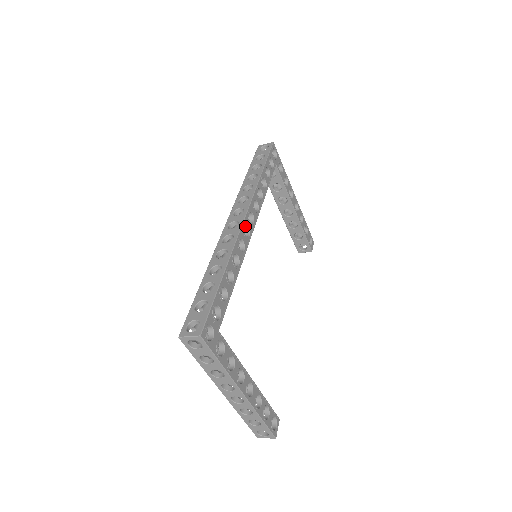
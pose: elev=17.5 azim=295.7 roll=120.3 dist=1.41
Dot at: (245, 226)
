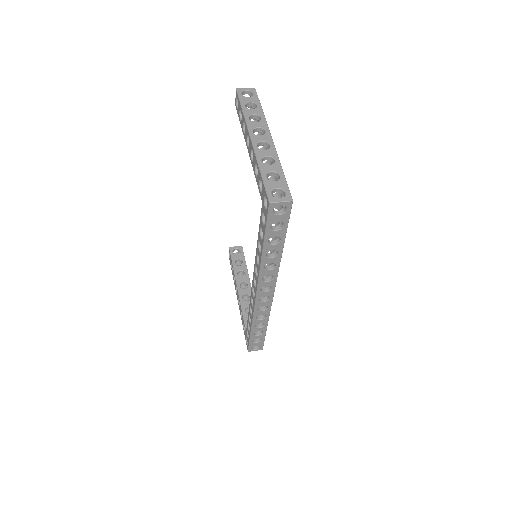
Dot at: occluded
